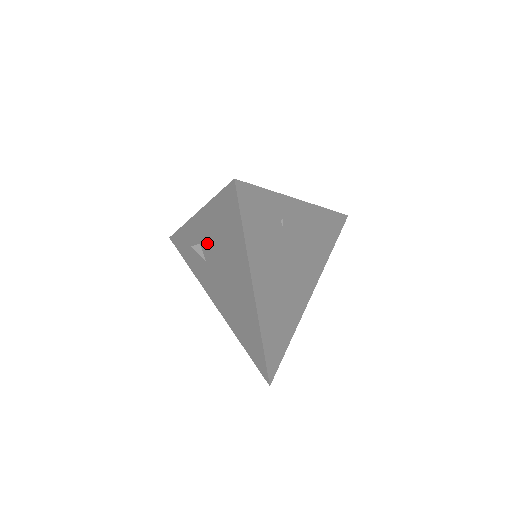
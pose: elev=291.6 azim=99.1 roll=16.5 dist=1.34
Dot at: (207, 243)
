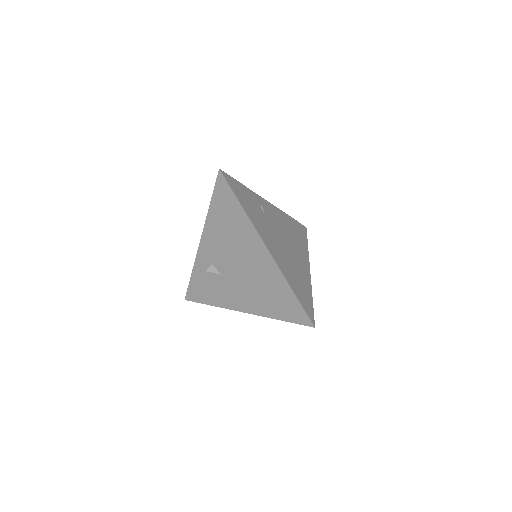
Dot at: (217, 254)
